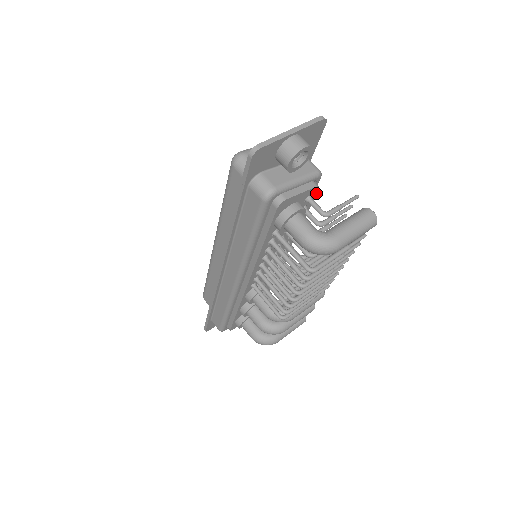
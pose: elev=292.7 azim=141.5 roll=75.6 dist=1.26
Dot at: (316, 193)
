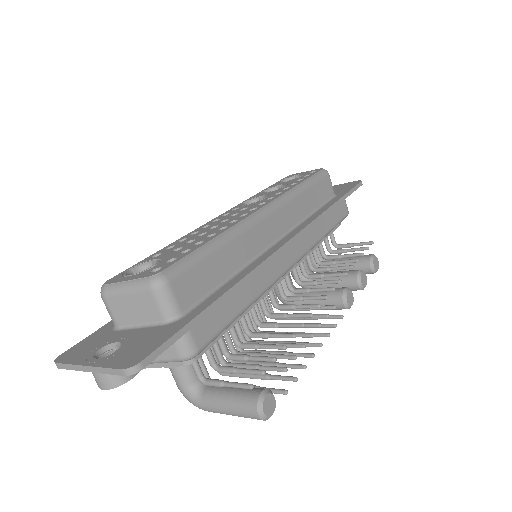
Dot at: (201, 354)
